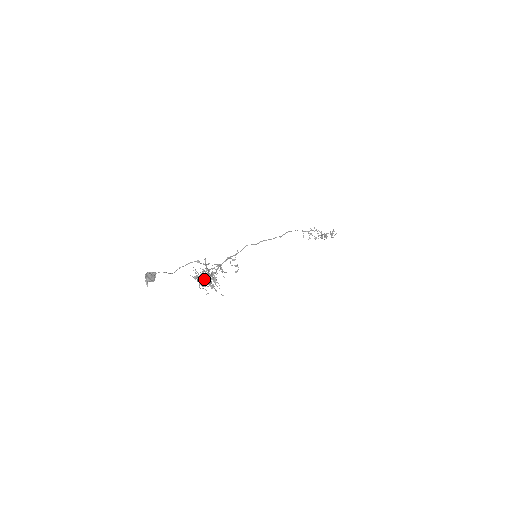
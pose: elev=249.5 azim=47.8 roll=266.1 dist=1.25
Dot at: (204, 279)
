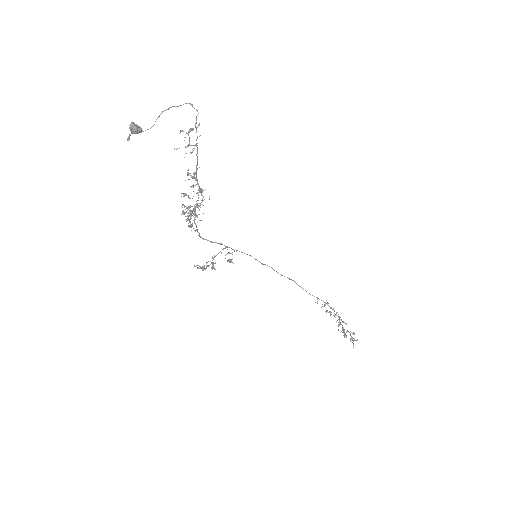
Dot at: occluded
